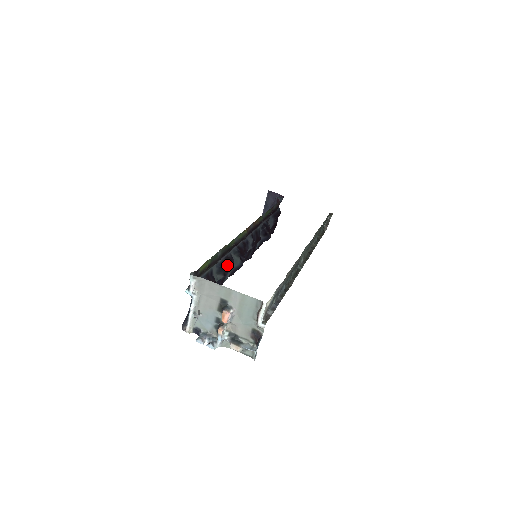
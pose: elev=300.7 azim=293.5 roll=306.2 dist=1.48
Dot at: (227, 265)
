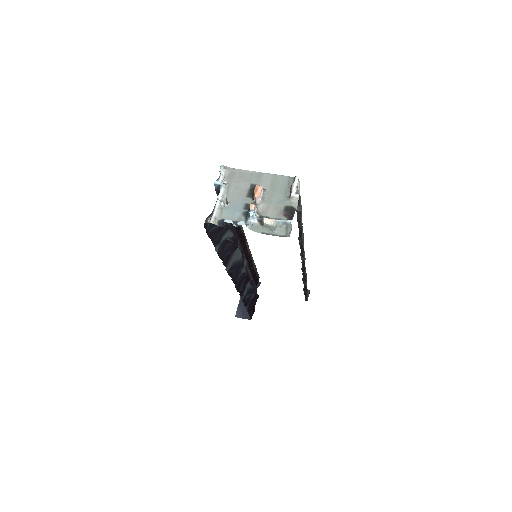
Dot at: (235, 233)
